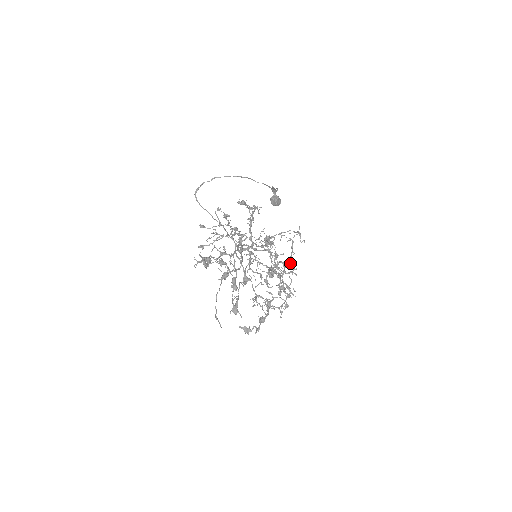
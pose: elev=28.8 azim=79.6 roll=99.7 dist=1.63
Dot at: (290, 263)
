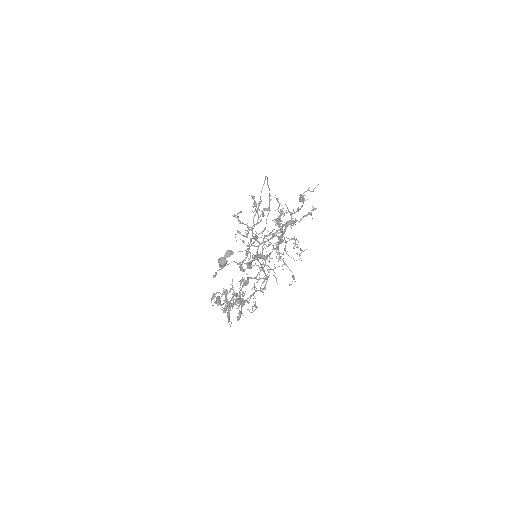
Dot at: (243, 296)
